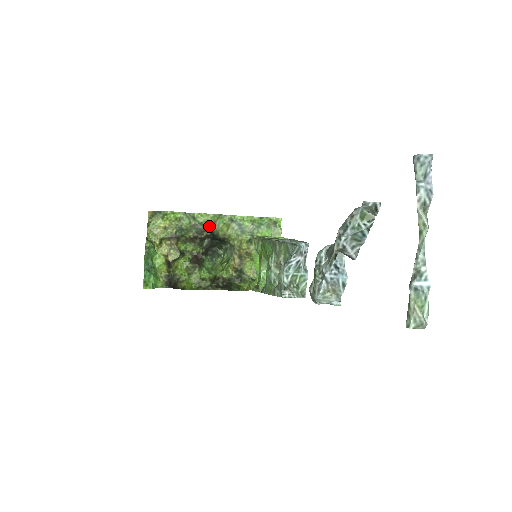
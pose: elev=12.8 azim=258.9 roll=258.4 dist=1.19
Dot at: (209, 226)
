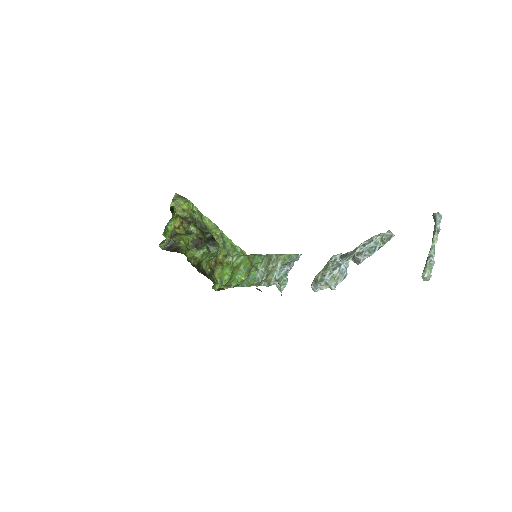
Dot at: (208, 229)
